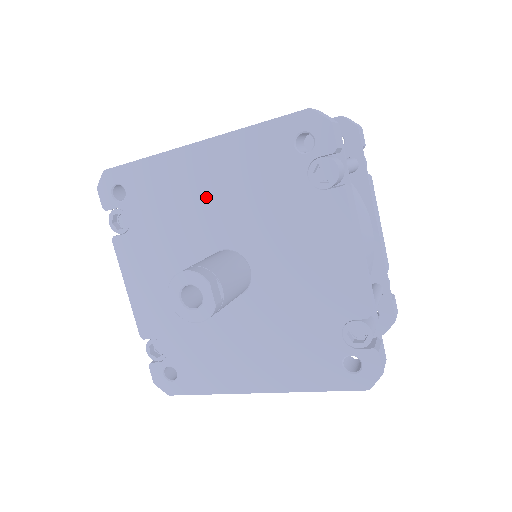
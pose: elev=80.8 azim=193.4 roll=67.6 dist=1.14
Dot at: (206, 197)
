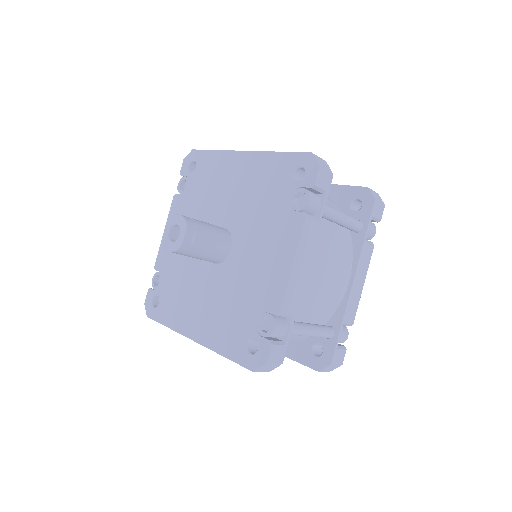
Dot at: (232, 188)
